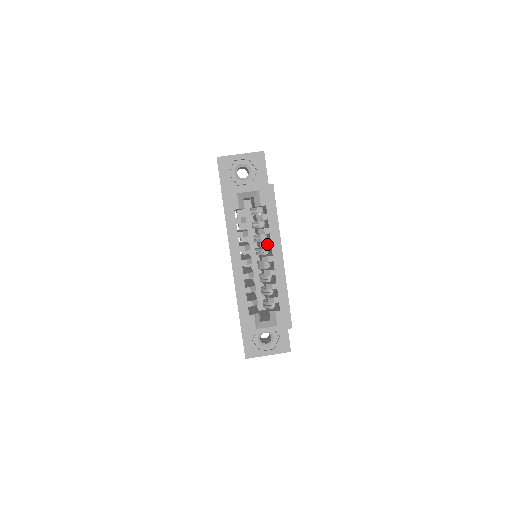
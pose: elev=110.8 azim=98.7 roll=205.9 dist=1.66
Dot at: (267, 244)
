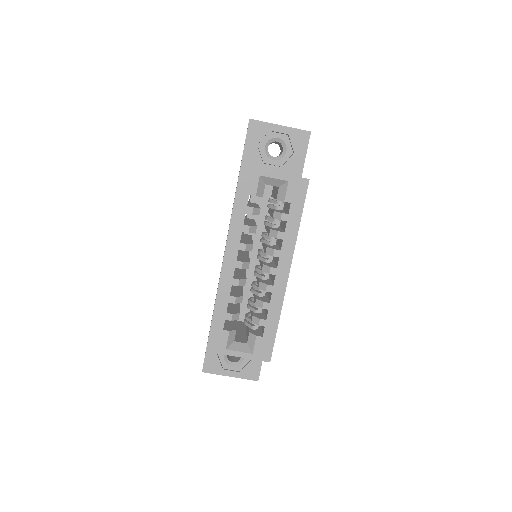
Dot at: (275, 251)
